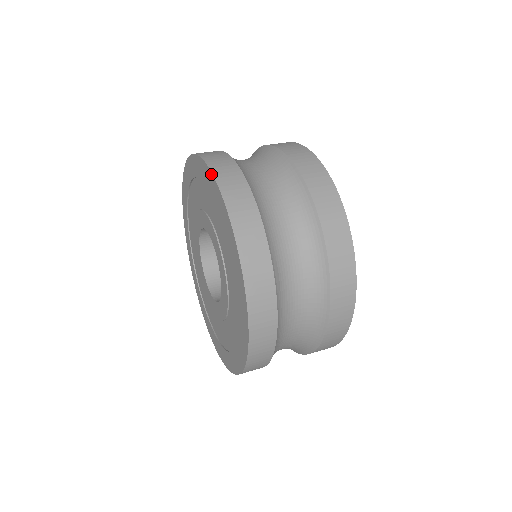
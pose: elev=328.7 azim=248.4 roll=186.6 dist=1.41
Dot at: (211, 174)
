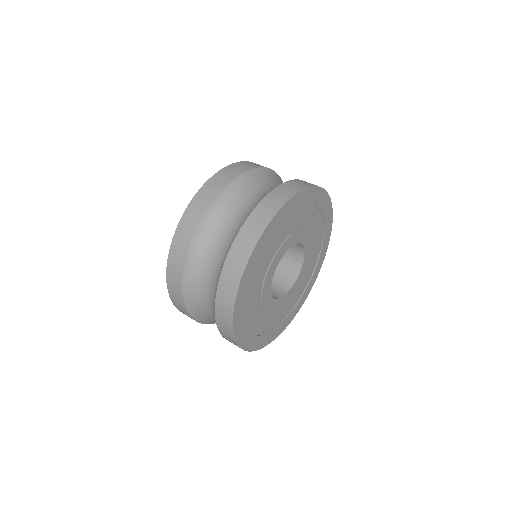
Dot at: (200, 189)
